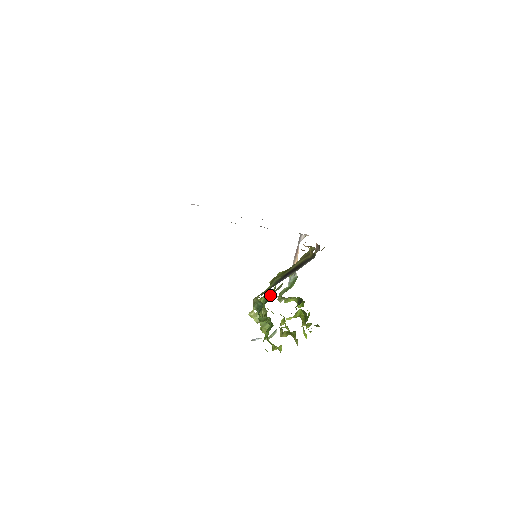
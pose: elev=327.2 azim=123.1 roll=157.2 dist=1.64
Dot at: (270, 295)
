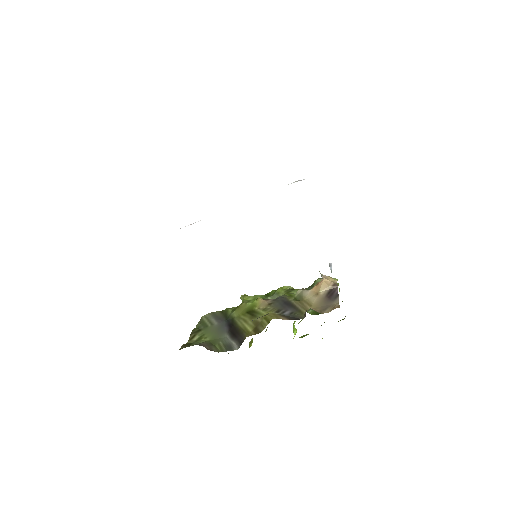
Dot at: occluded
